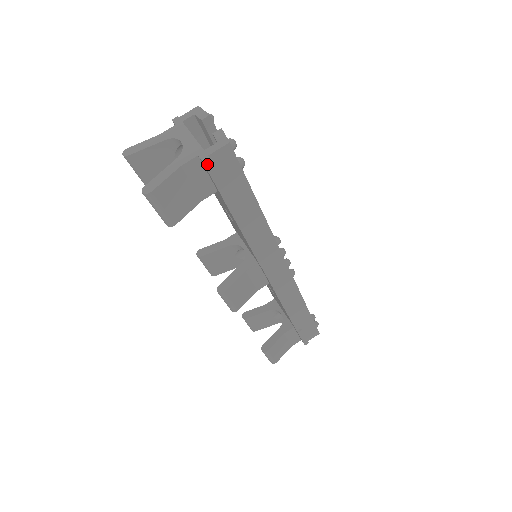
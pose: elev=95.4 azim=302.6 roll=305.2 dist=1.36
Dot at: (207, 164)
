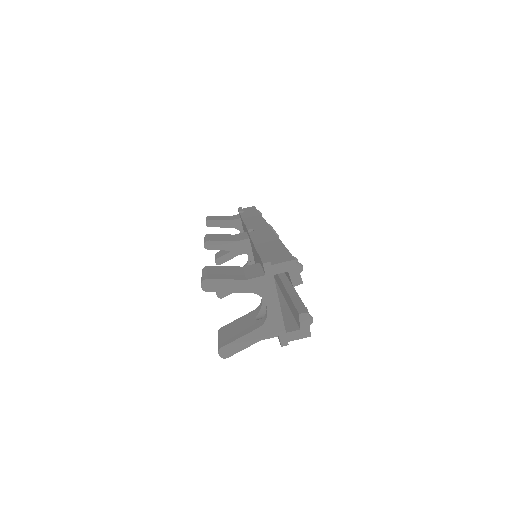
Dot at: (283, 344)
